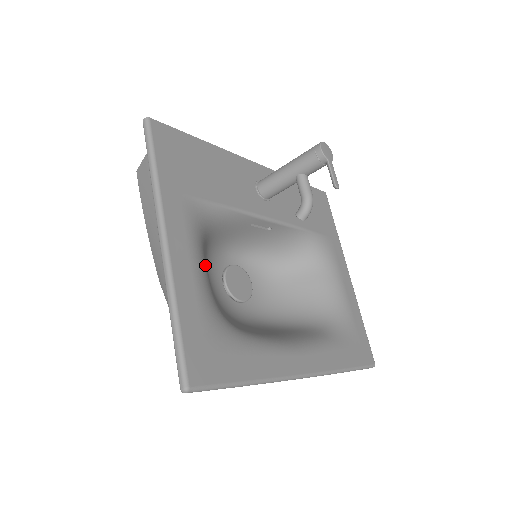
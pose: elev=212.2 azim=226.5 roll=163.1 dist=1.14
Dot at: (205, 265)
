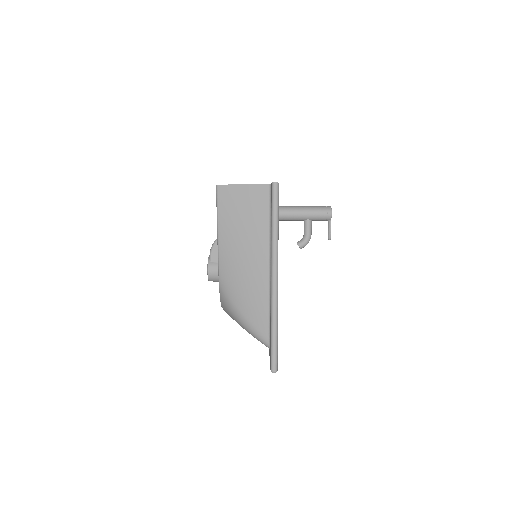
Dot at: occluded
